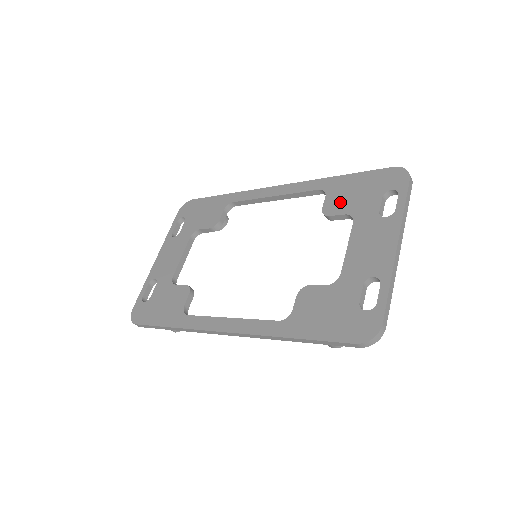
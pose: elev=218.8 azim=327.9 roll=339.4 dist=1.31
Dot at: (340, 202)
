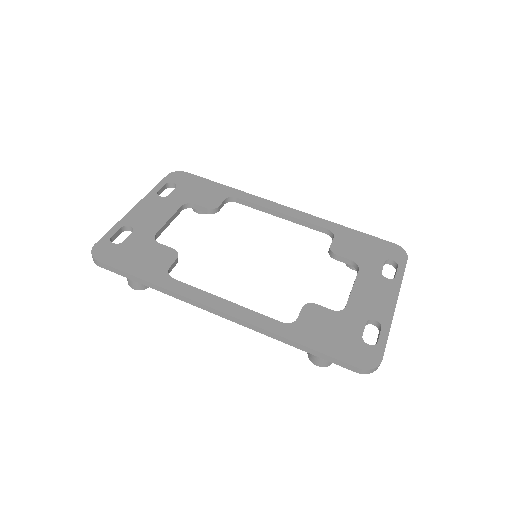
Dot at: (348, 248)
